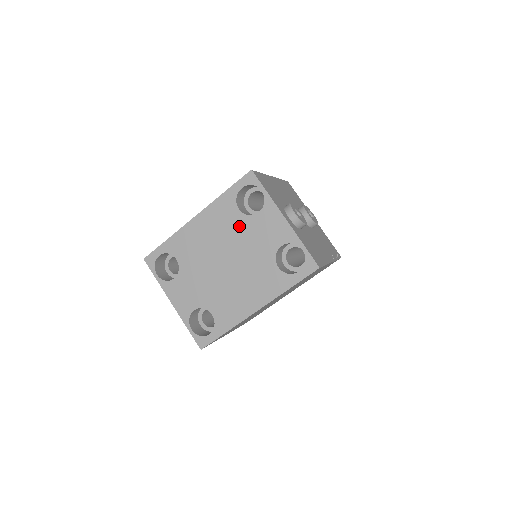
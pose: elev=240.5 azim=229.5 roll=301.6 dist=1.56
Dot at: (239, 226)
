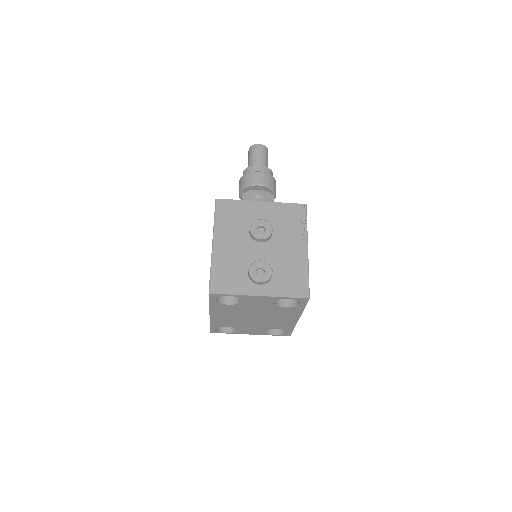
Dot at: (239, 308)
